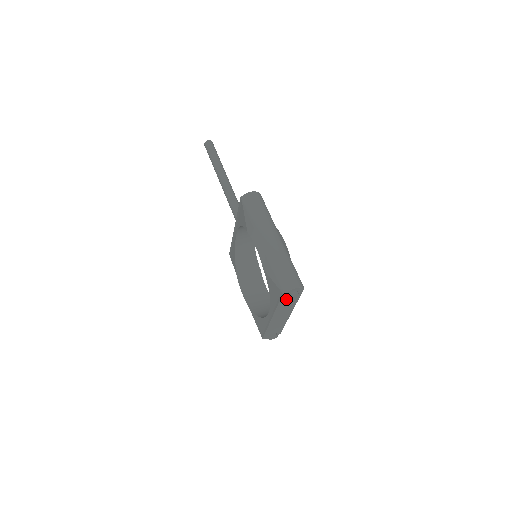
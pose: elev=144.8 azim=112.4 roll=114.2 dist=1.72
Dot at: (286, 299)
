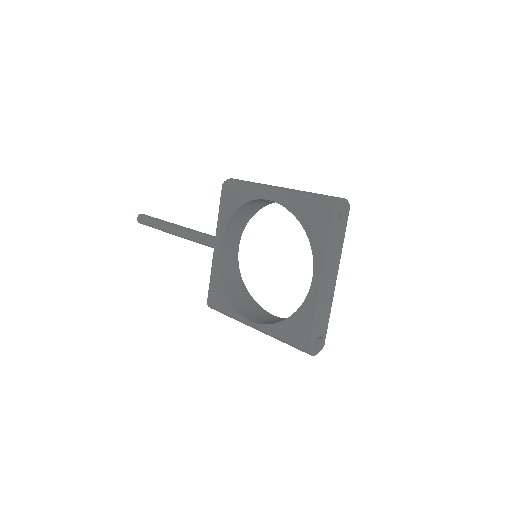
Dot at: (335, 226)
